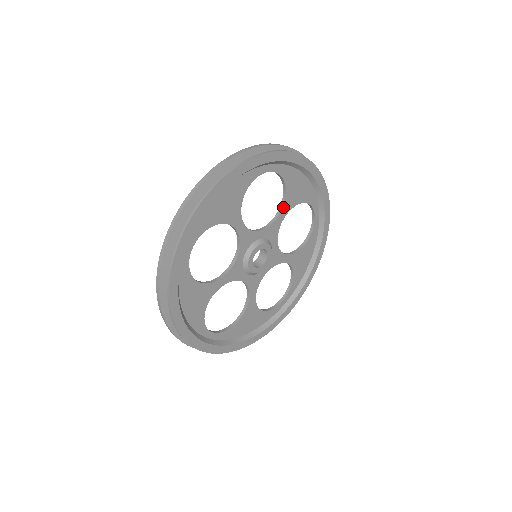
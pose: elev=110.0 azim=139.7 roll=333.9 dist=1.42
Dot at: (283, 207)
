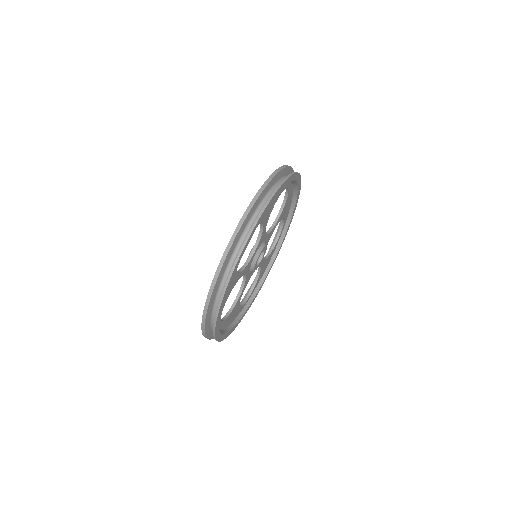
Dot at: (279, 218)
